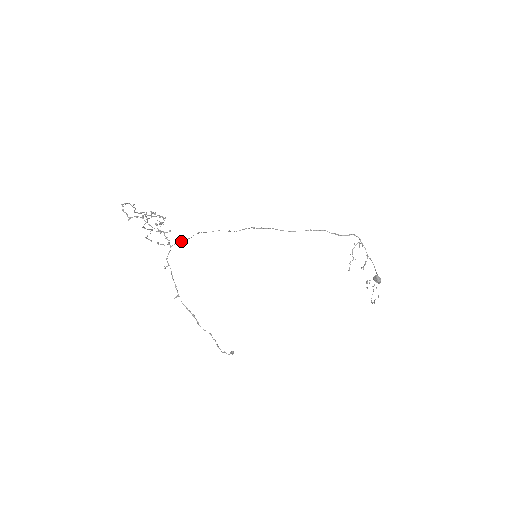
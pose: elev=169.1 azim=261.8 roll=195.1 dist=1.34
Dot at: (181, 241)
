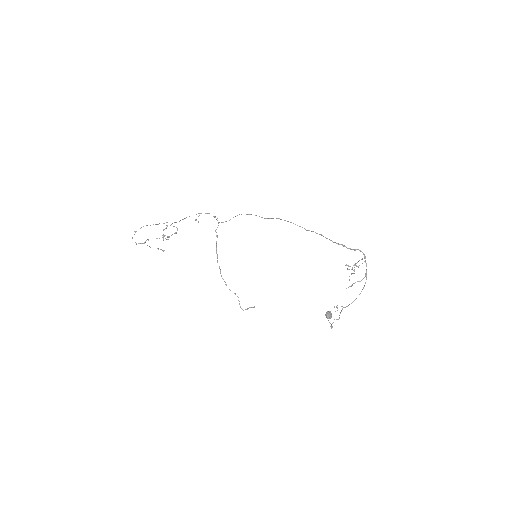
Dot at: occluded
